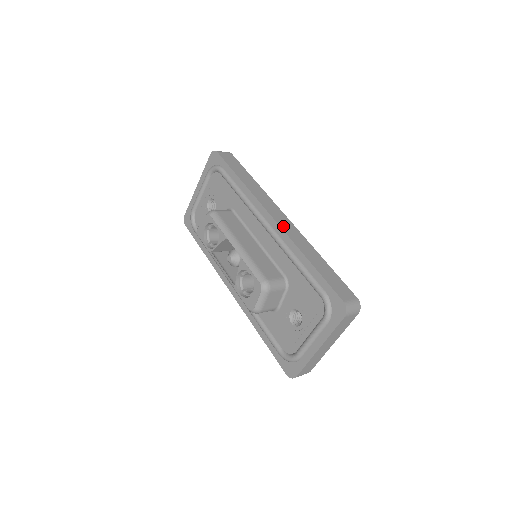
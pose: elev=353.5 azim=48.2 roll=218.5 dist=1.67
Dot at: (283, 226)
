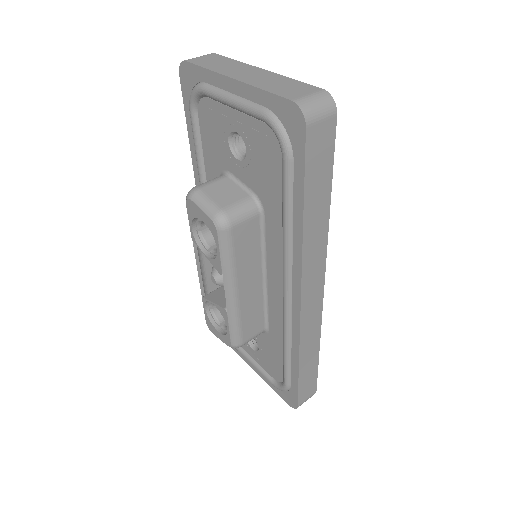
Dot at: (305, 317)
